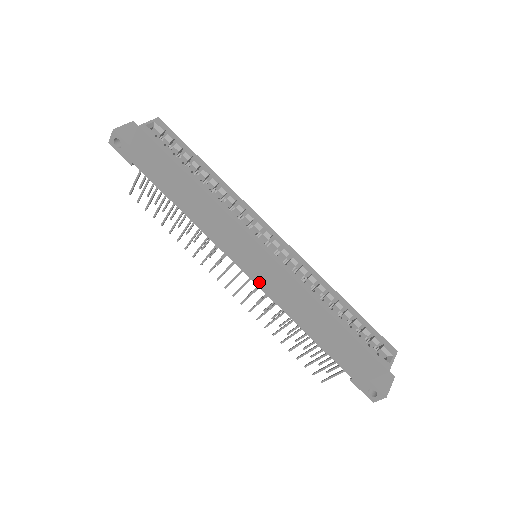
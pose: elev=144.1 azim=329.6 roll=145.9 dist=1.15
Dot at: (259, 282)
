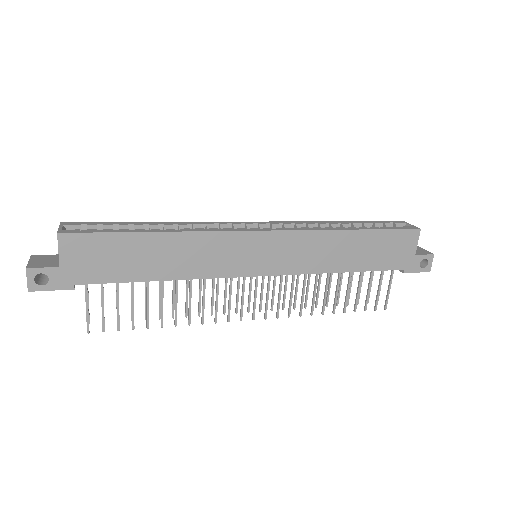
Dot at: (281, 270)
